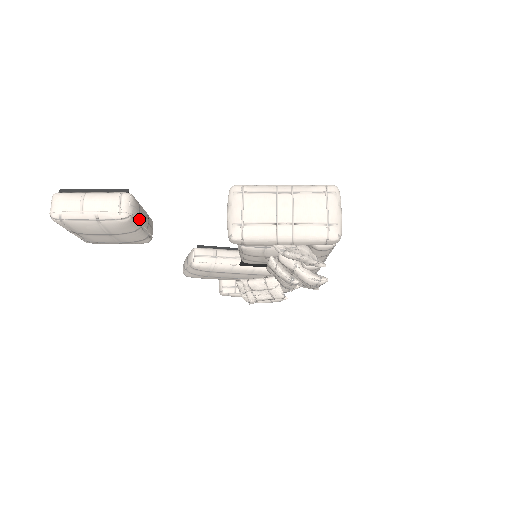
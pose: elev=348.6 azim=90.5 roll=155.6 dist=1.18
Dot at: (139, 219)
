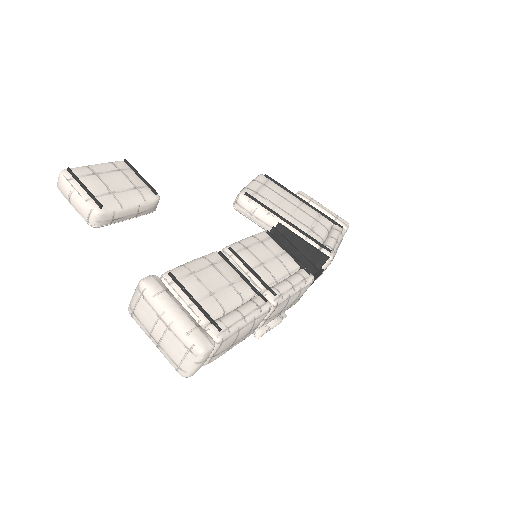
Dot at: (114, 222)
